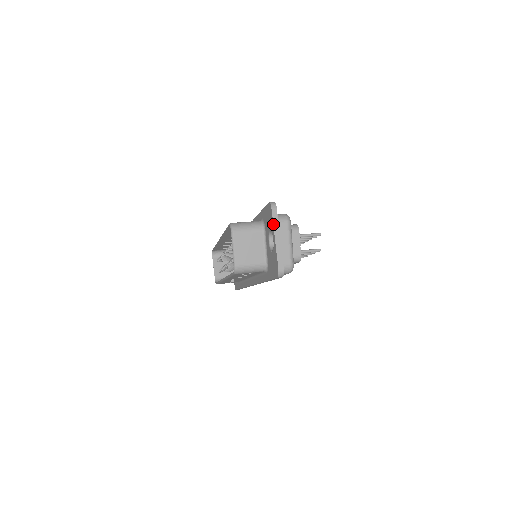
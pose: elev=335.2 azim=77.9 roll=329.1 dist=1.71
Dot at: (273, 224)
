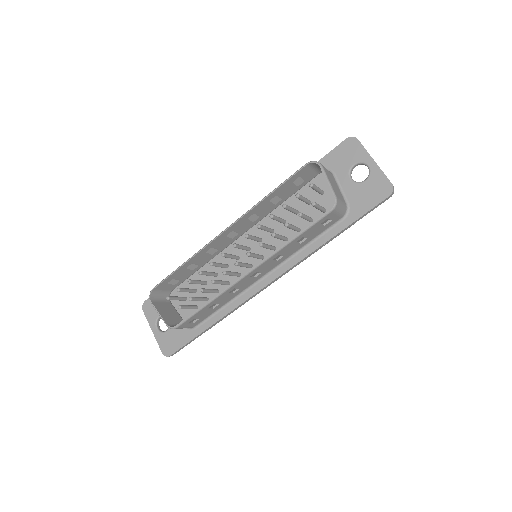
Dot at: (366, 150)
